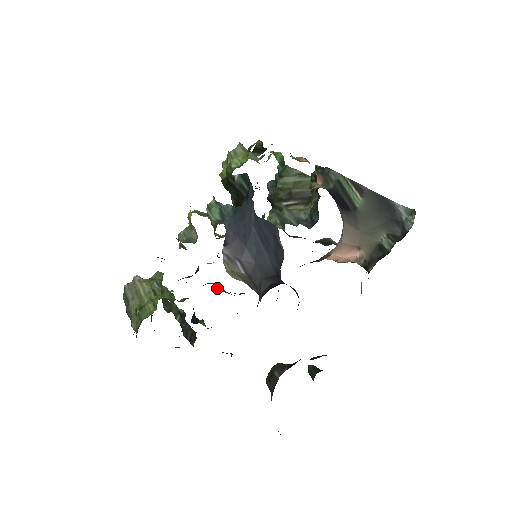
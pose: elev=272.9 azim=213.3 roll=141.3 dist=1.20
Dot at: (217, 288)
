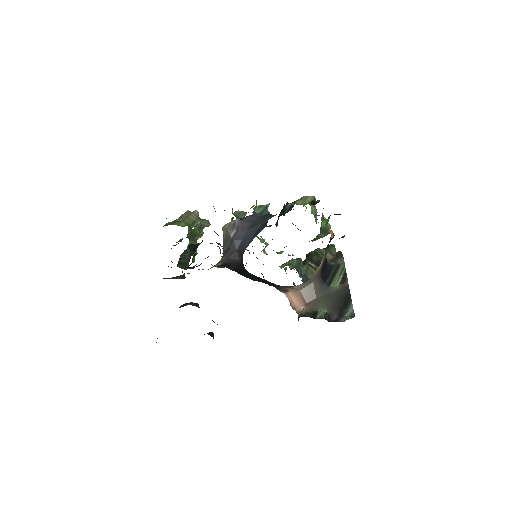
Dot at: occluded
